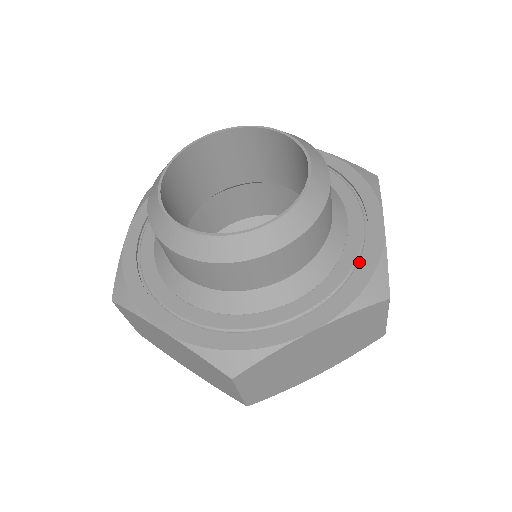
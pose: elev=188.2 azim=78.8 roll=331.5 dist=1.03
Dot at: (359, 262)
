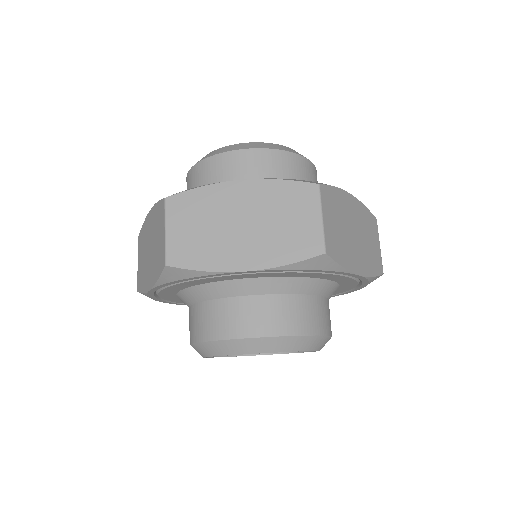
Dot at: occluded
